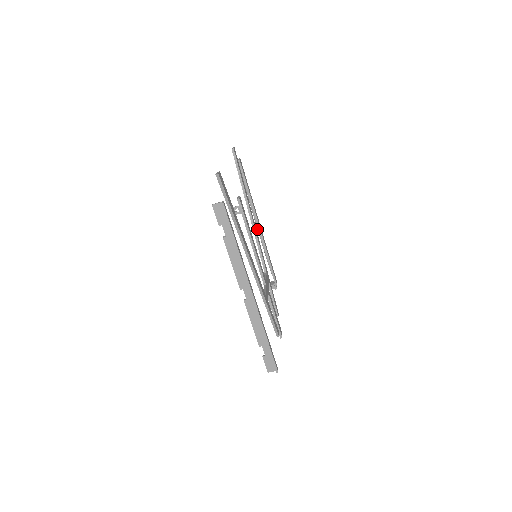
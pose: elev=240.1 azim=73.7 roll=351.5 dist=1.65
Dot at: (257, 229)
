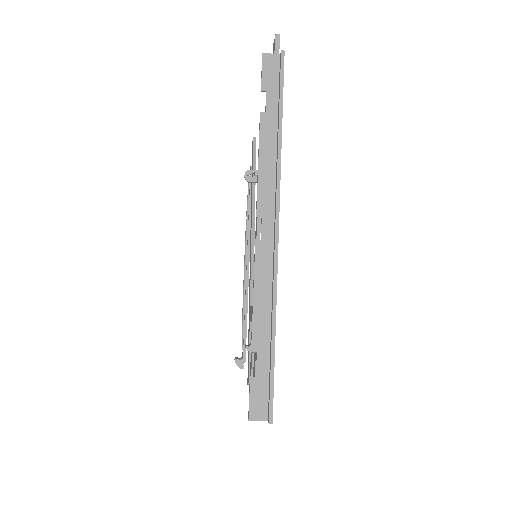
Dot at: (244, 267)
